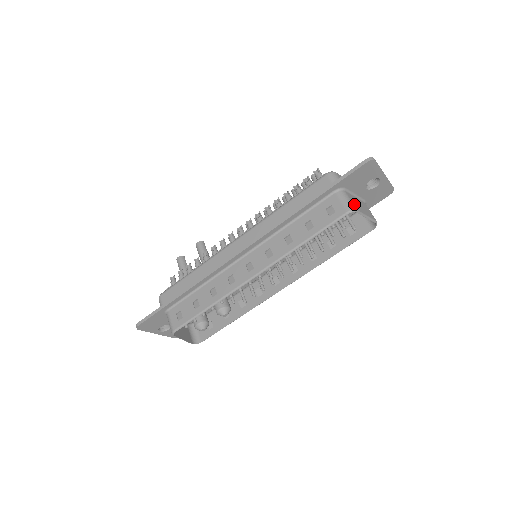
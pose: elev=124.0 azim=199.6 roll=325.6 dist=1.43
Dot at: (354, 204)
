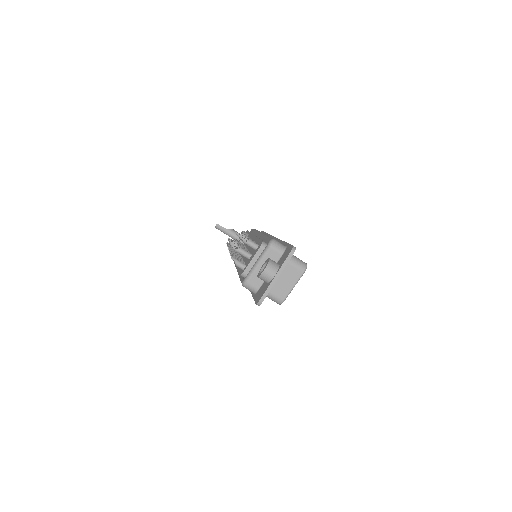
Dot at: (278, 295)
